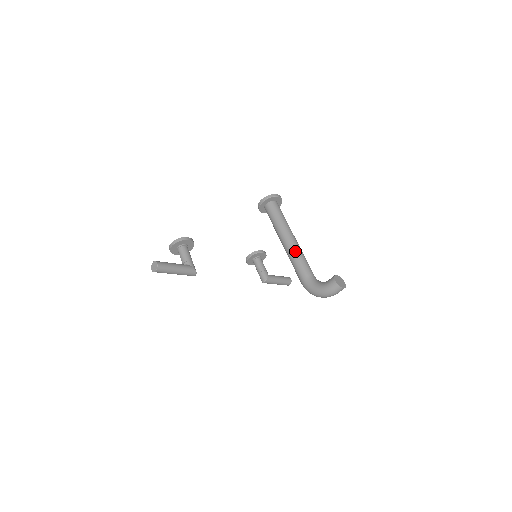
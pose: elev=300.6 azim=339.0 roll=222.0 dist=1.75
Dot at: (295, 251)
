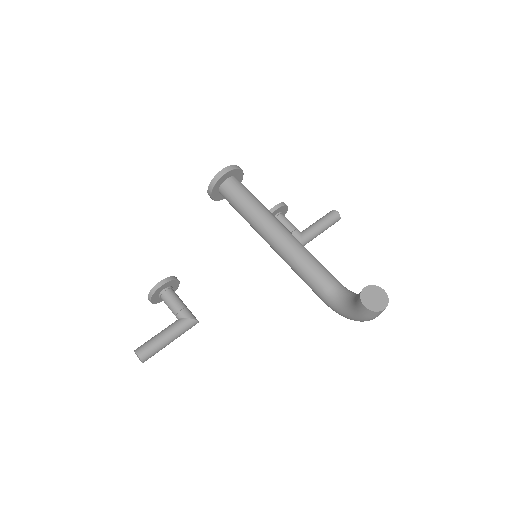
Dot at: (290, 257)
